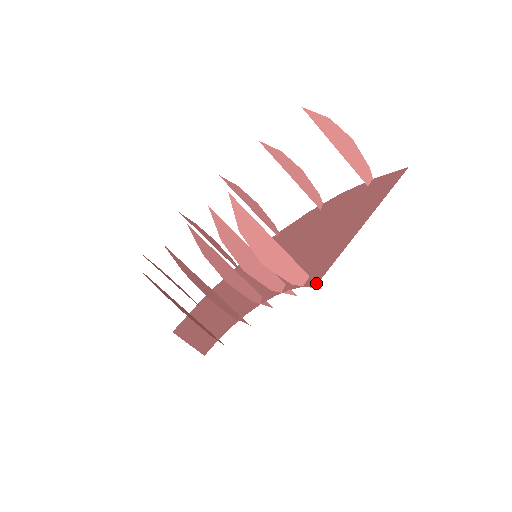
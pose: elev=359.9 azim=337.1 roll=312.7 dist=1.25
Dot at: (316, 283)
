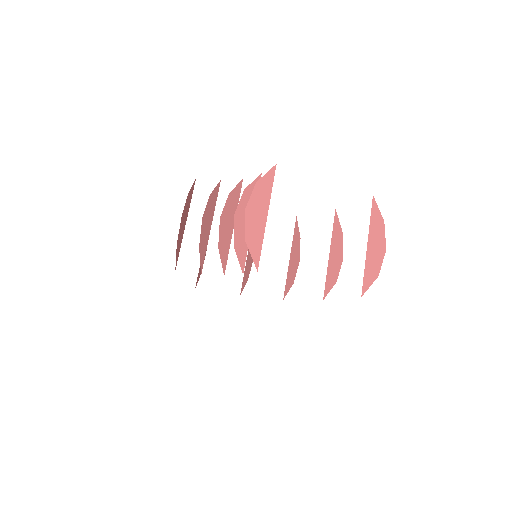
Dot at: occluded
